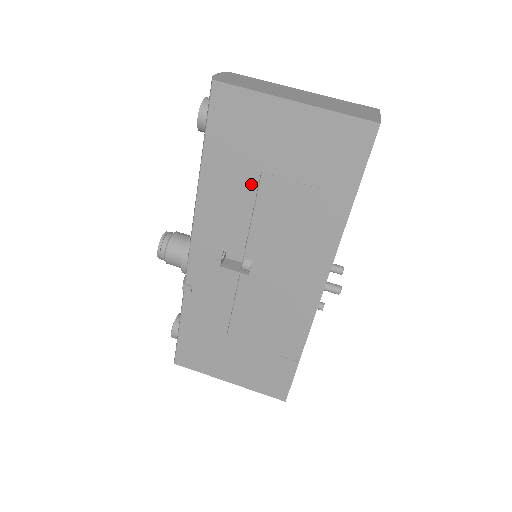
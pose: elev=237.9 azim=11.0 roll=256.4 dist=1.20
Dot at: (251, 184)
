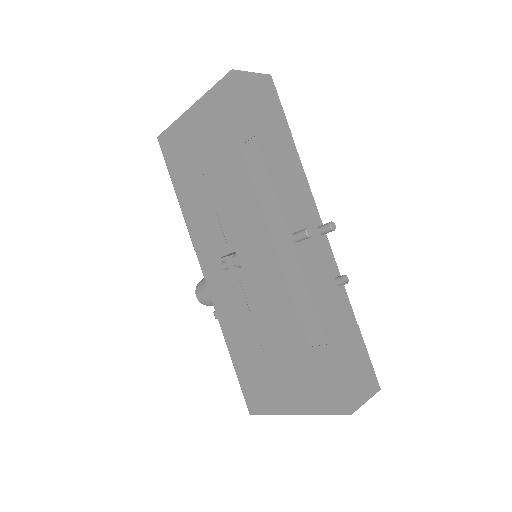
Dot at: (203, 187)
